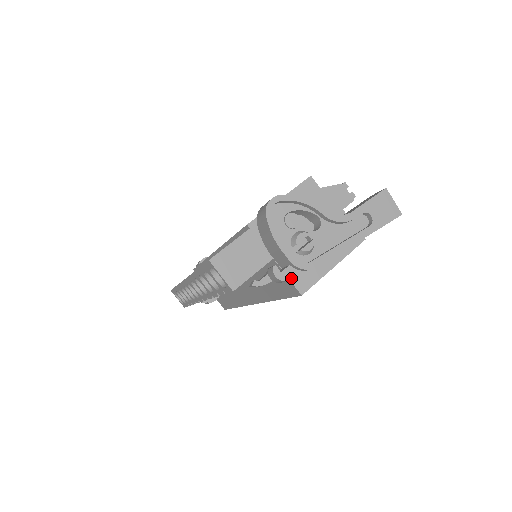
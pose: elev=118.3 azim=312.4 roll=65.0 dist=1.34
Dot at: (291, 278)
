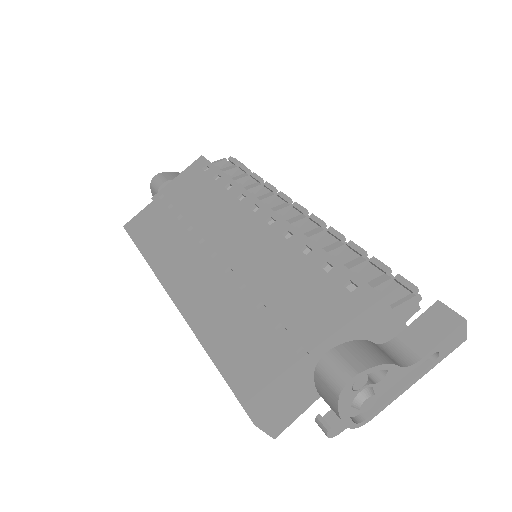
Dot at: (342, 431)
